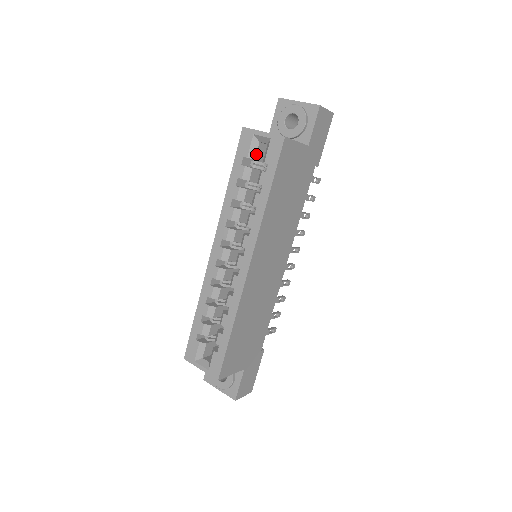
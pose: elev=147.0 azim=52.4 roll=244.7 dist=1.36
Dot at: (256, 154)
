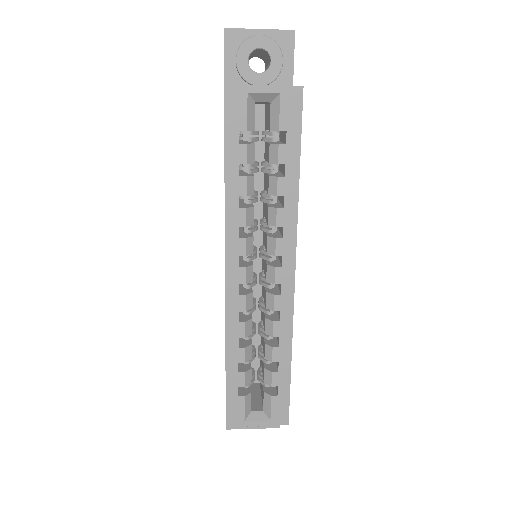
Dot at: (254, 121)
